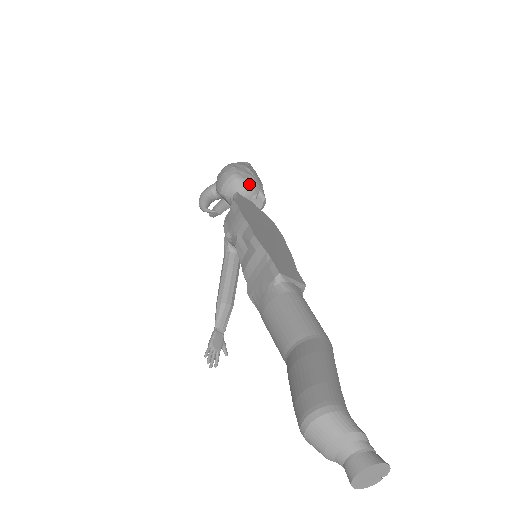
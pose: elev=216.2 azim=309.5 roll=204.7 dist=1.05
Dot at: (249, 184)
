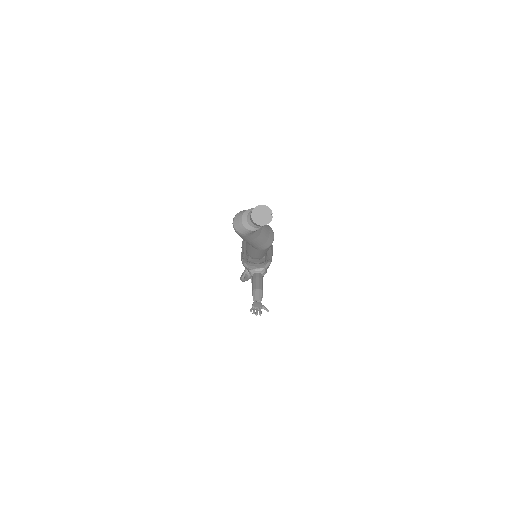
Dot at: occluded
